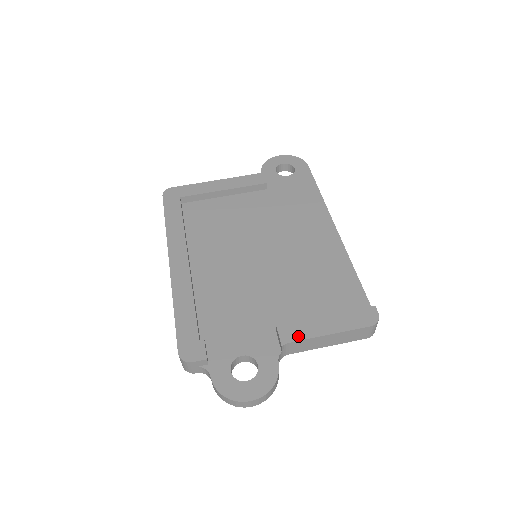
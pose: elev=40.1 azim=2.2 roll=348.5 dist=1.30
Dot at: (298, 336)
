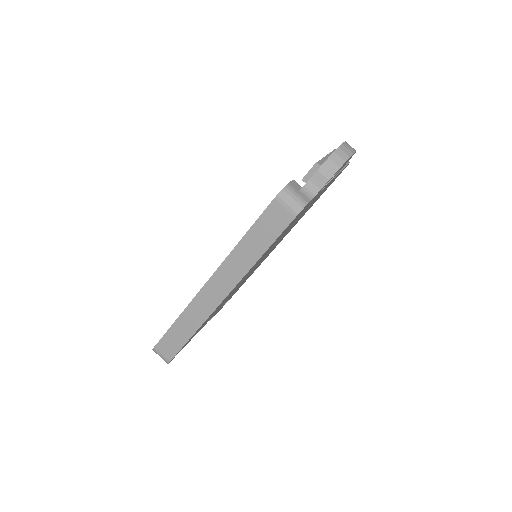
Dot at: occluded
